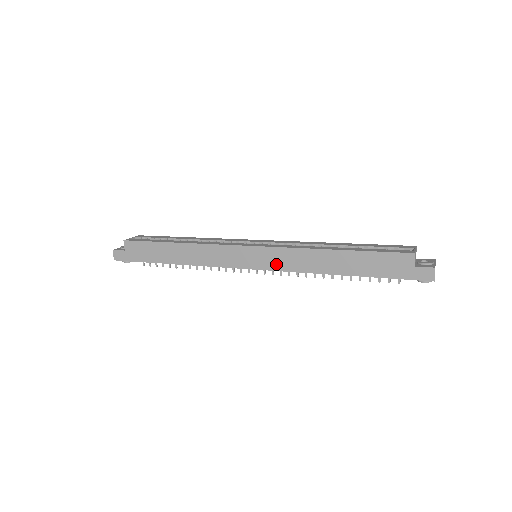
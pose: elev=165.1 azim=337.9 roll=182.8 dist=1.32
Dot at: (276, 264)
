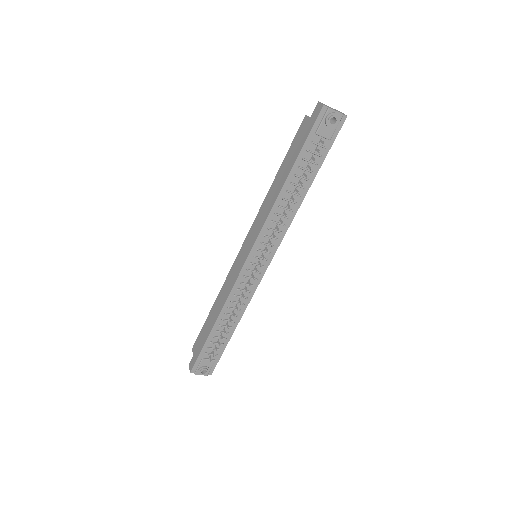
Dot at: (256, 234)
